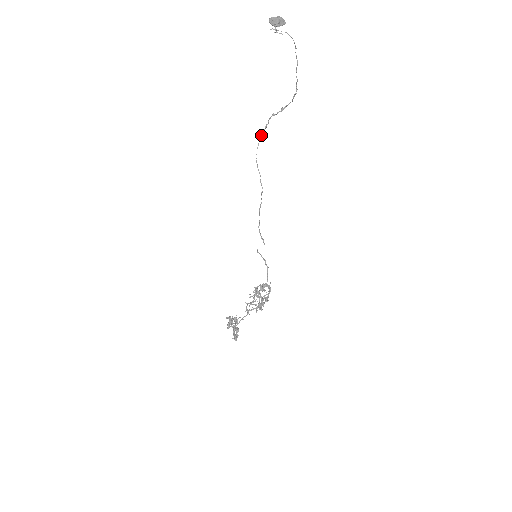
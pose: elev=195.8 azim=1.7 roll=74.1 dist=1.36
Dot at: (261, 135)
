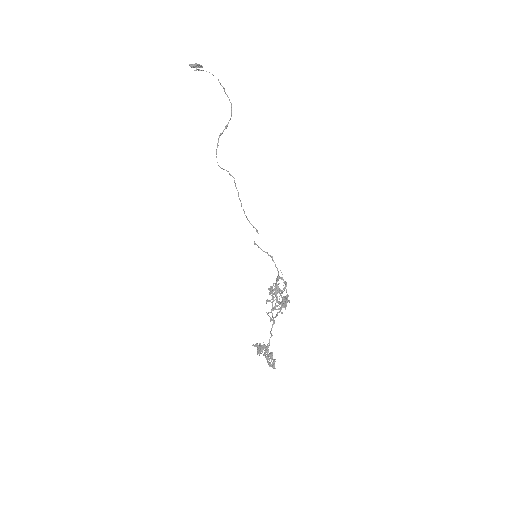
Dot at: (216, 152)
